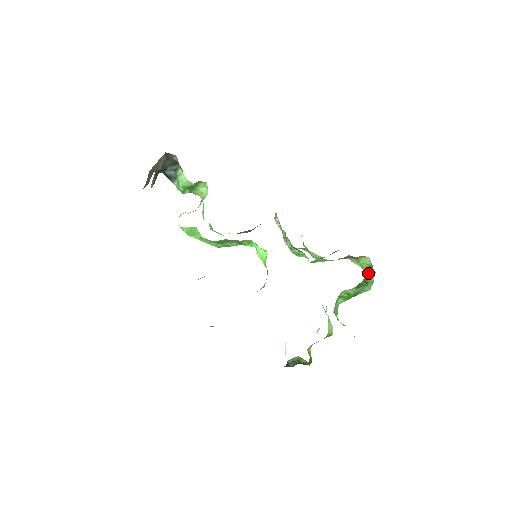
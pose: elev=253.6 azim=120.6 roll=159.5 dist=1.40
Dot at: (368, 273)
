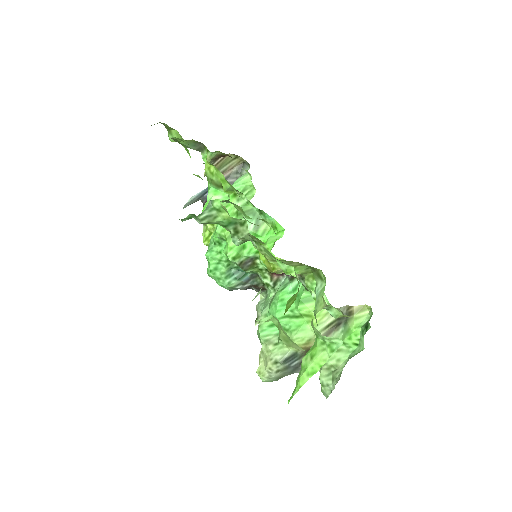
Dot at: (351, 357)
